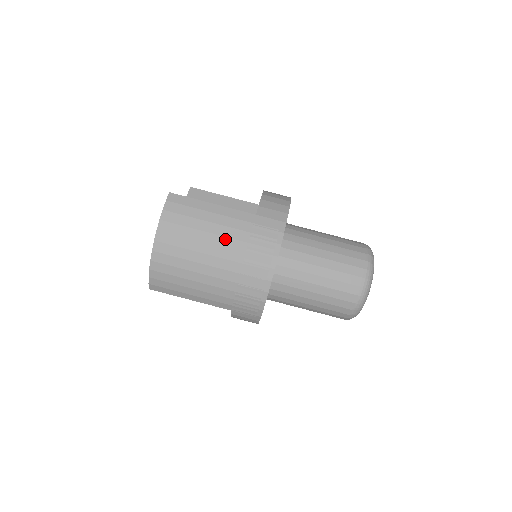
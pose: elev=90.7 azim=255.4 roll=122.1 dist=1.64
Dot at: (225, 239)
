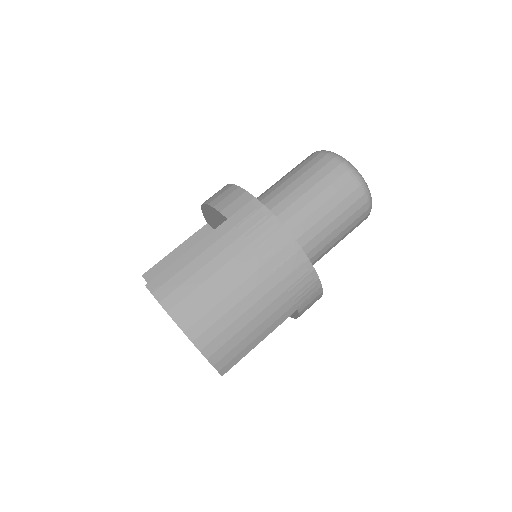
Dot at: (232, 262)
